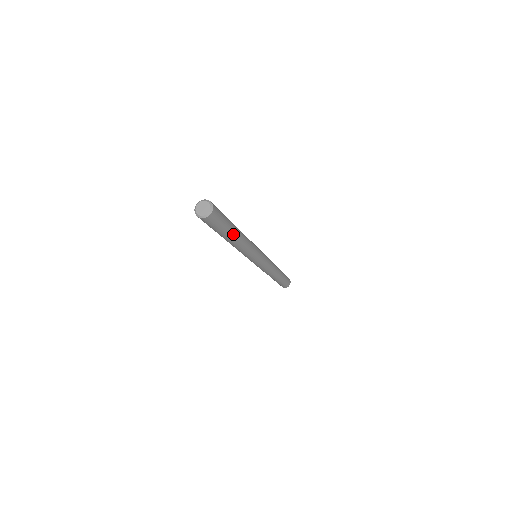
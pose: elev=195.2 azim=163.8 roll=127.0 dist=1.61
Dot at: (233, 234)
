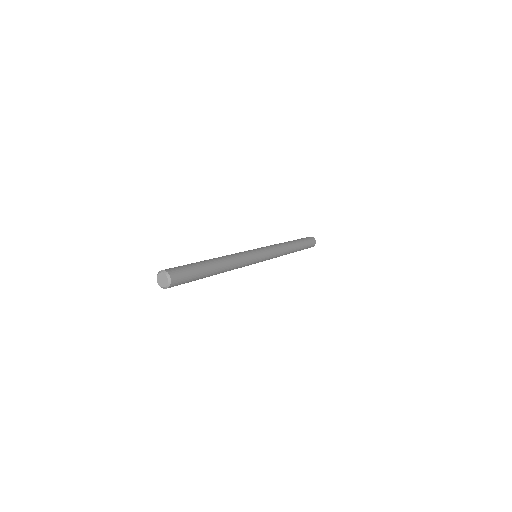
Dot at: (210, 269)
